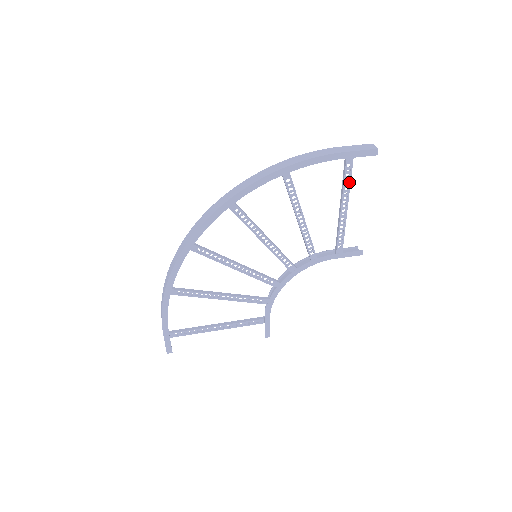
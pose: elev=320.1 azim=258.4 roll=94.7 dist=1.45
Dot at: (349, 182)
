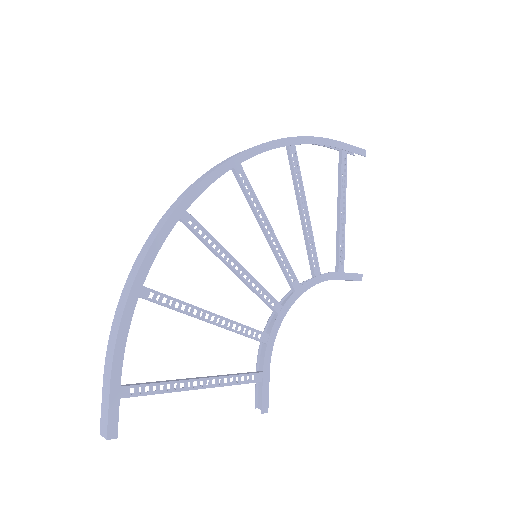
Dot at: (345, 179)
